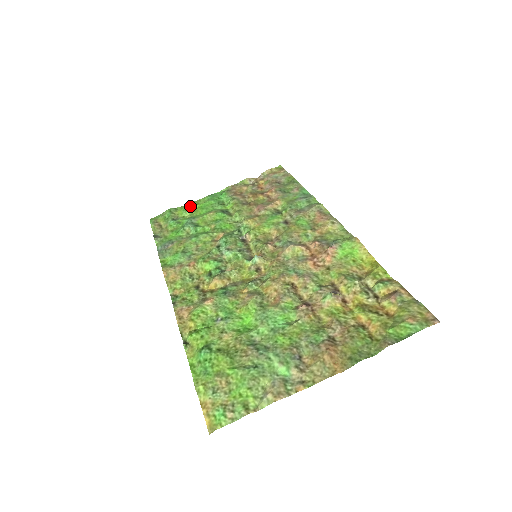
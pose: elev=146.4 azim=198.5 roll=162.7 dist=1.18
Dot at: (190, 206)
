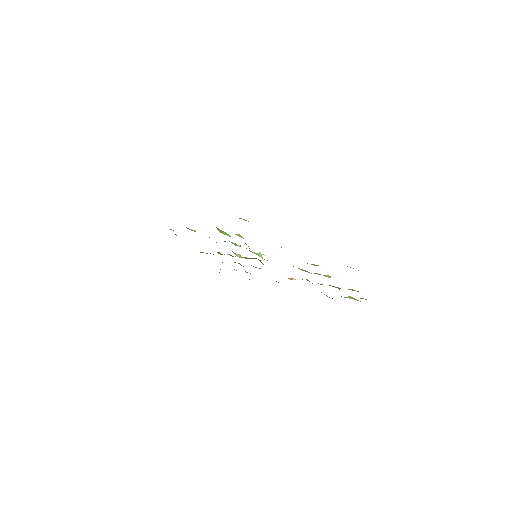
Dot at: occluded
